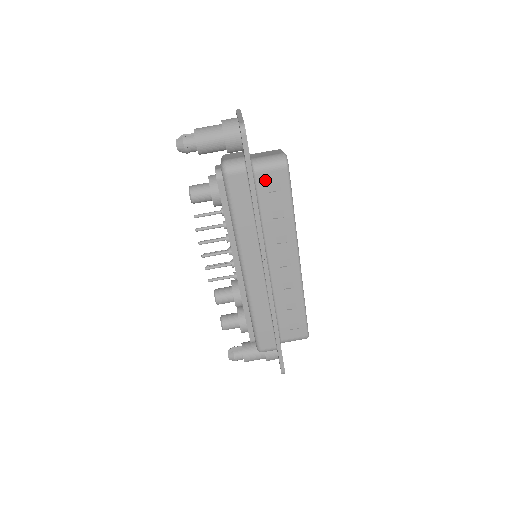
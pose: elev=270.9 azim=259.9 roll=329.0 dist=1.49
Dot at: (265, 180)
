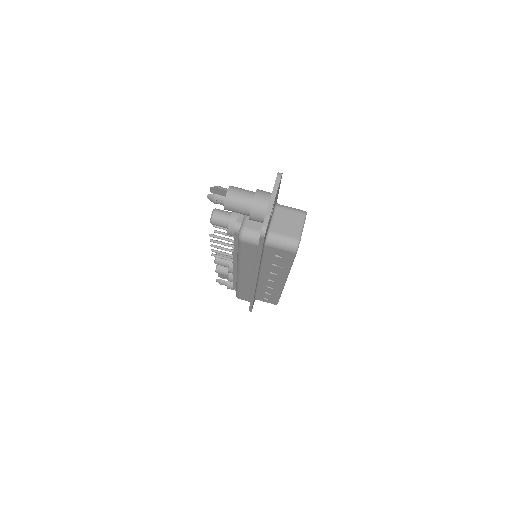
Dot at: (273, 251)
